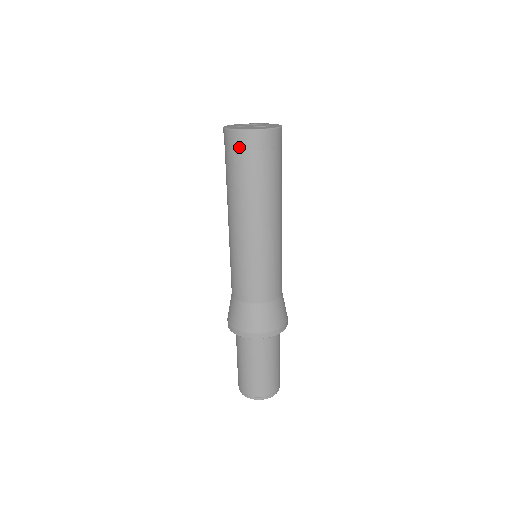
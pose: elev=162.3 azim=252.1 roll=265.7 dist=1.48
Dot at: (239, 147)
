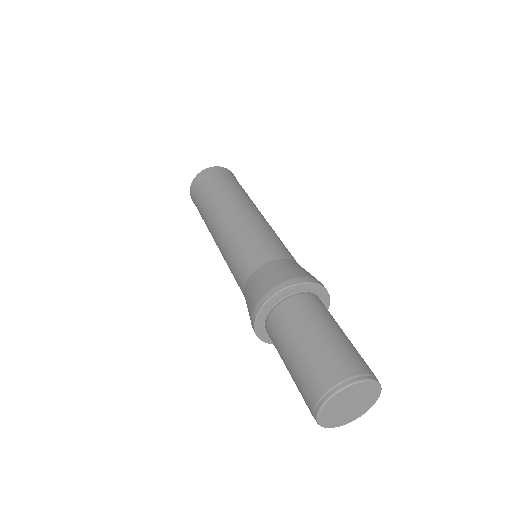
Dot at: (224, 173)
